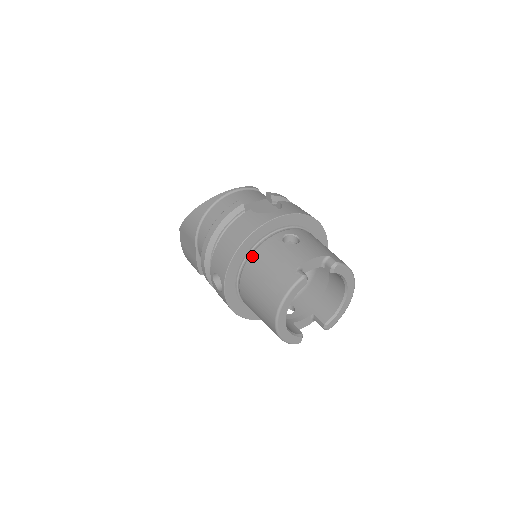
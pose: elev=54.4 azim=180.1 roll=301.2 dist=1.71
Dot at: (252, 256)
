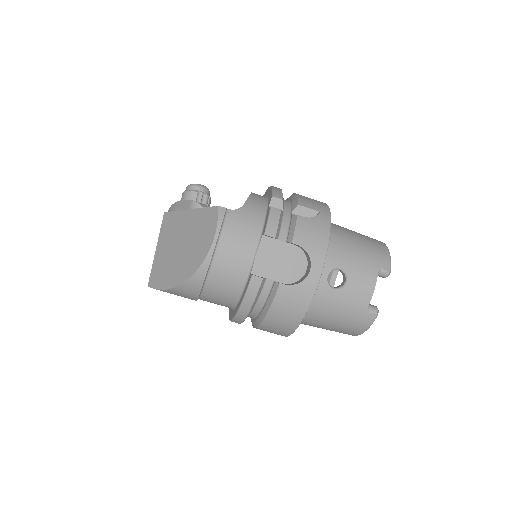
Dot at: (307, 314)
